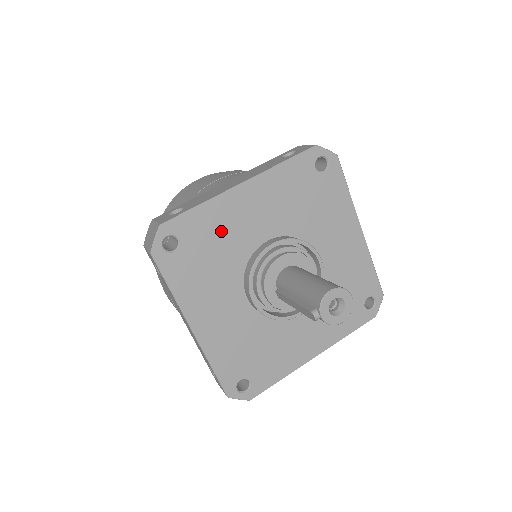
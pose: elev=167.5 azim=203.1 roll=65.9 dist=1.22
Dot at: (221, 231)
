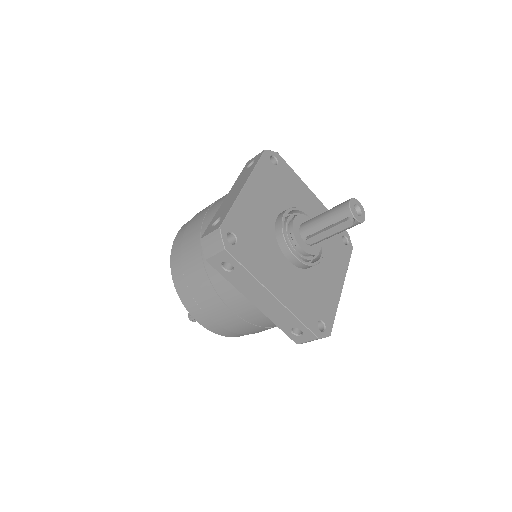
Dot at: (252, 220)
